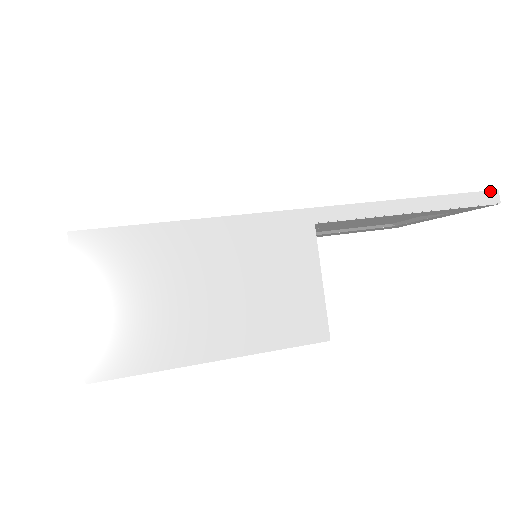
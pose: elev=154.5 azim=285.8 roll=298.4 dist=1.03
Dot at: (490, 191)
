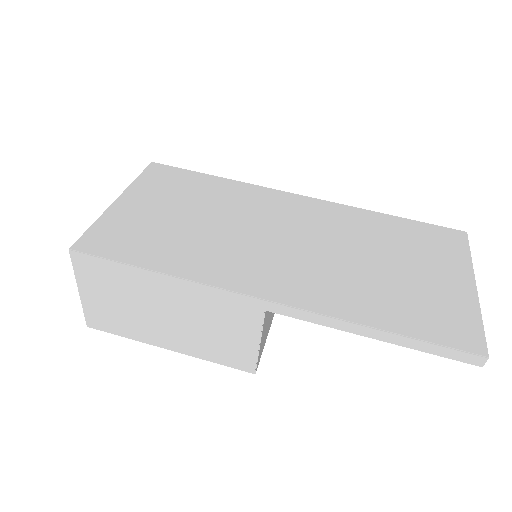
Dot at: (476, 355)
